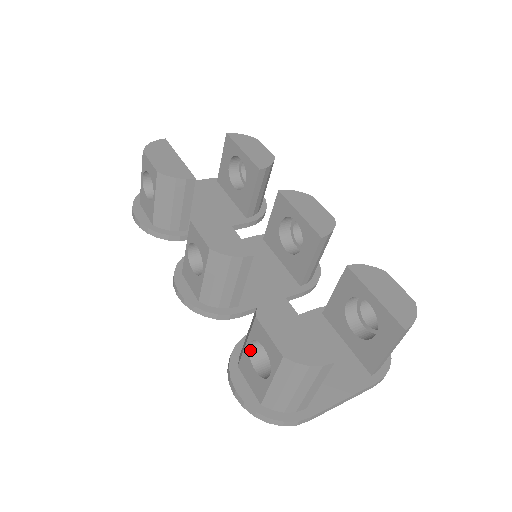
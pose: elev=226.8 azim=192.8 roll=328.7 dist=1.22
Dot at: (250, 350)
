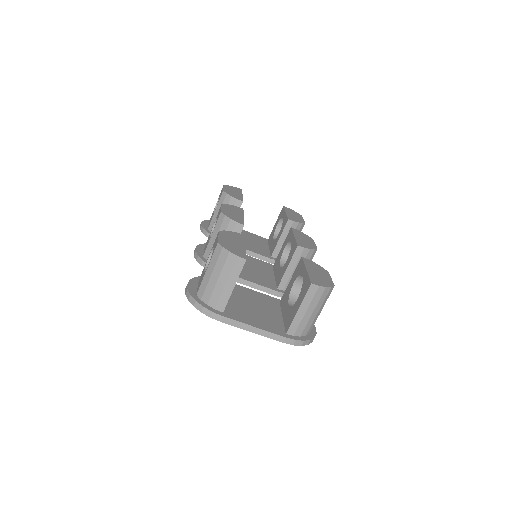
Dot at: (209, 261)
